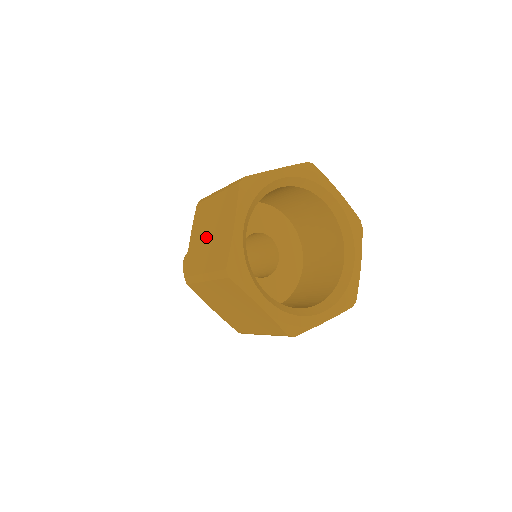
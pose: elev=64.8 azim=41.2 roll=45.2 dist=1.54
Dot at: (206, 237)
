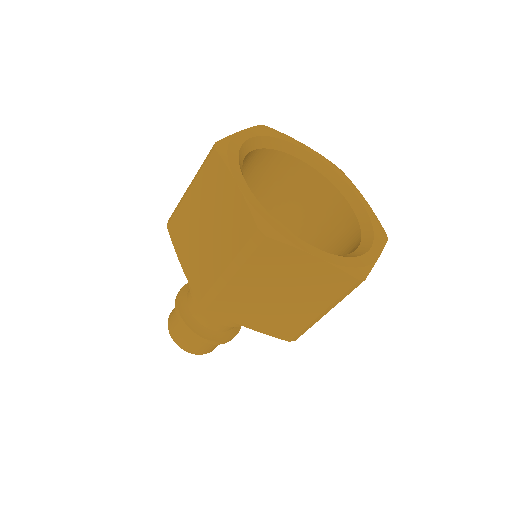
Dot at: occluded
